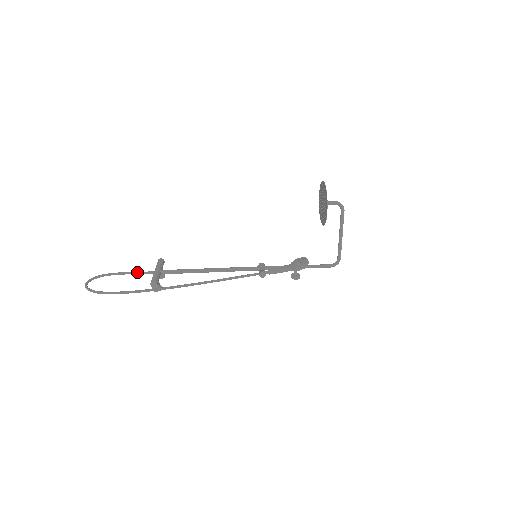
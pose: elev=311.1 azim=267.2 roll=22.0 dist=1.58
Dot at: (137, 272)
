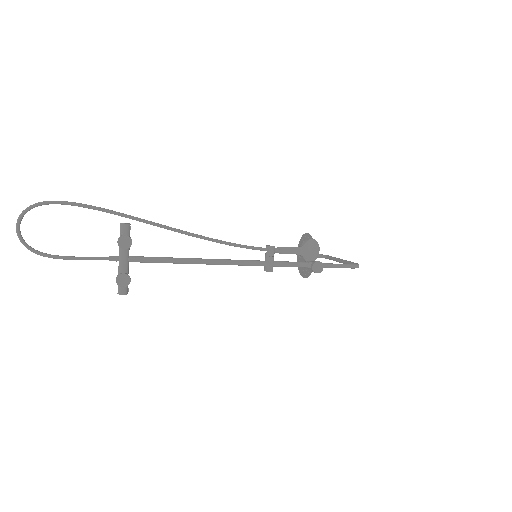
Dot at: (92, 257)
